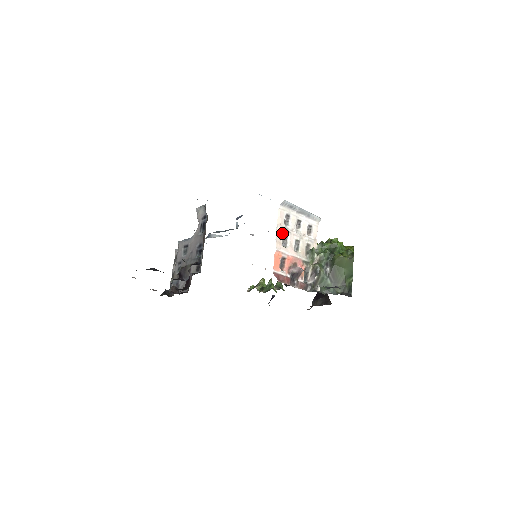
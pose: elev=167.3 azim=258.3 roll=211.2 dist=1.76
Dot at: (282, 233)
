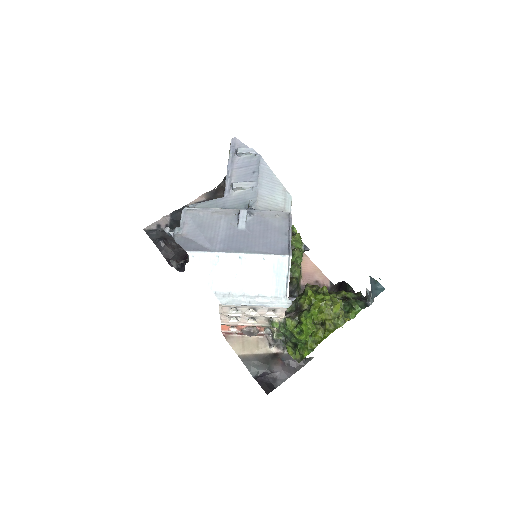
Dot at: (228, 316)
